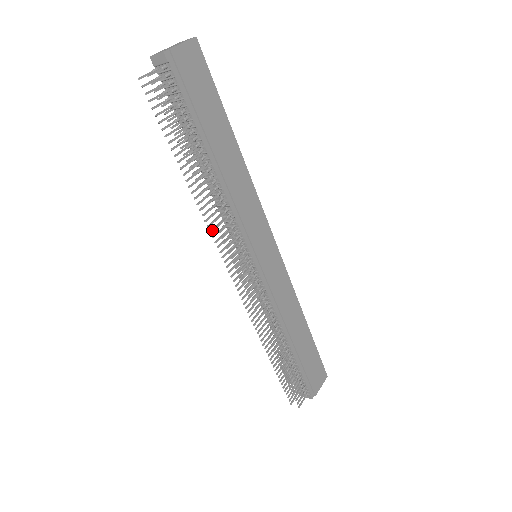
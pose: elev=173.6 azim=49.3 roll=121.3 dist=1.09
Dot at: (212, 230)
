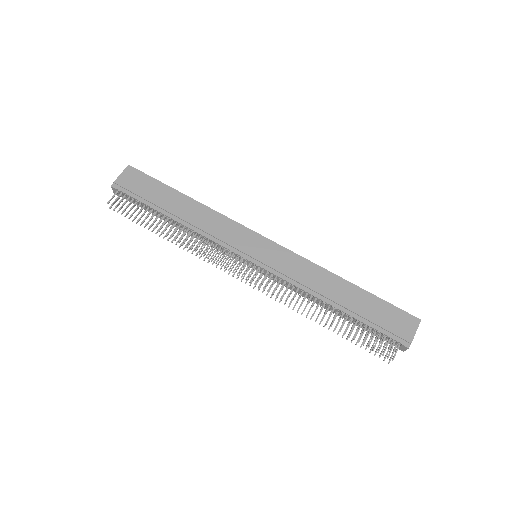
Dot at: (205, 258)
